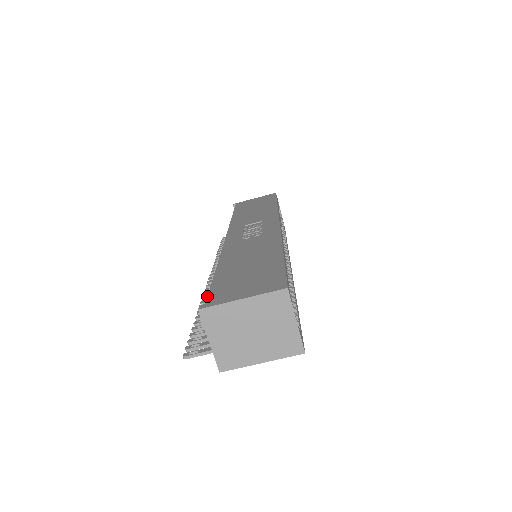
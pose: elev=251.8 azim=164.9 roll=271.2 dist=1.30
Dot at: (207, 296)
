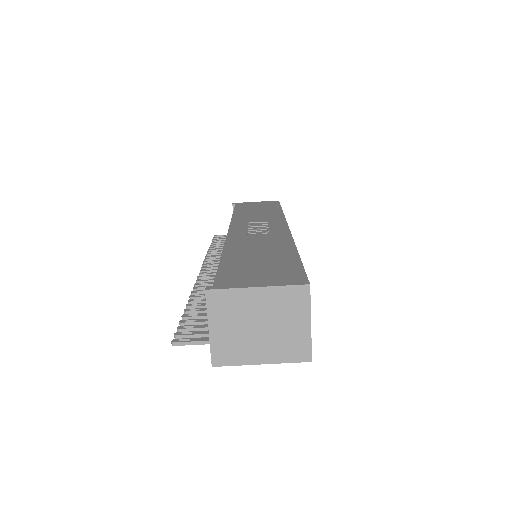
Dot at: occluded
